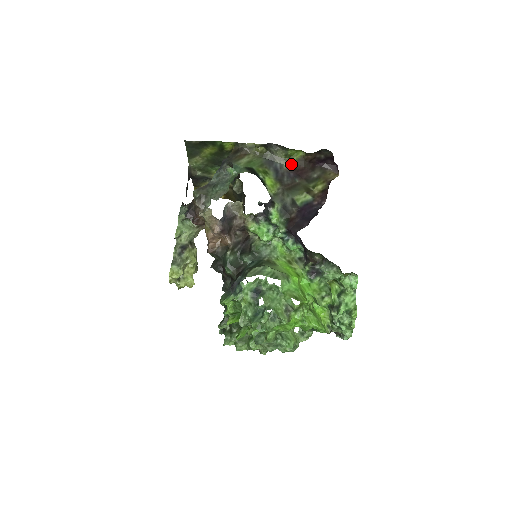
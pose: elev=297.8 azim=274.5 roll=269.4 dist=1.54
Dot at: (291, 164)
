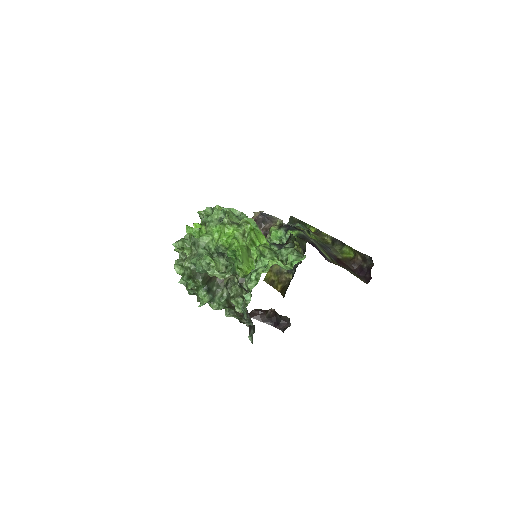
Dot at: (339, 256)
